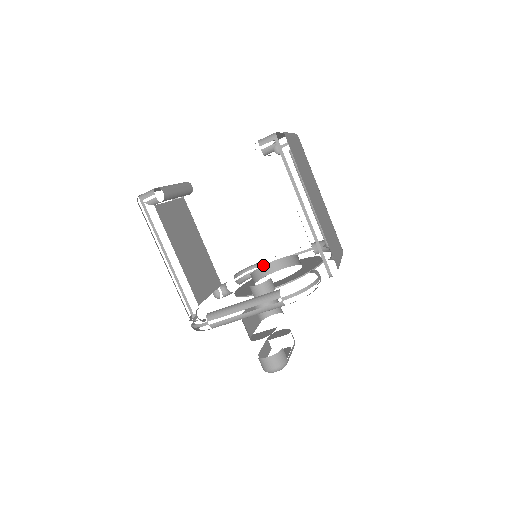
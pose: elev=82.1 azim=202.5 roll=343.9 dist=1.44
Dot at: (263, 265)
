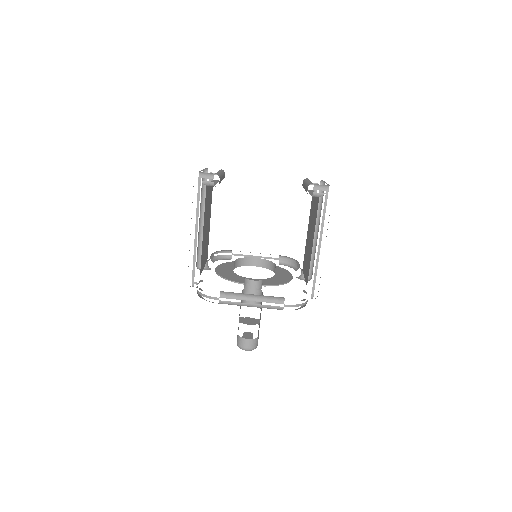
Dot at: occluded
